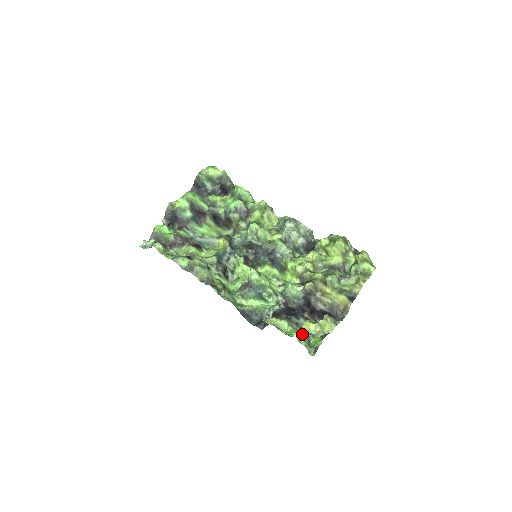
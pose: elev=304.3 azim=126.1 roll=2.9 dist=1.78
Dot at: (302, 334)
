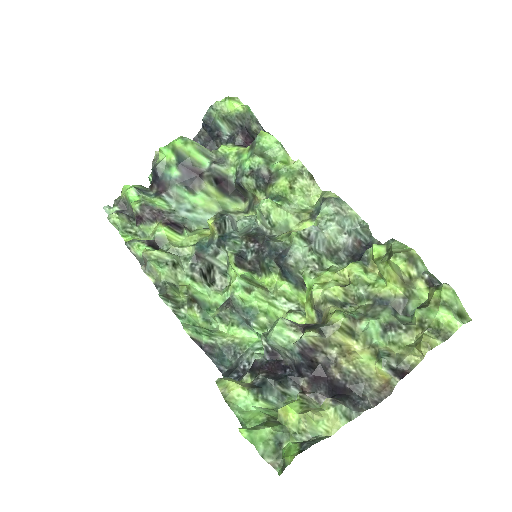
Dot at: (261, 432)
